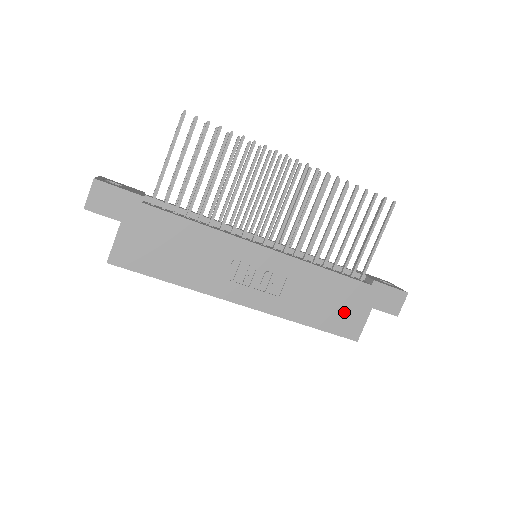
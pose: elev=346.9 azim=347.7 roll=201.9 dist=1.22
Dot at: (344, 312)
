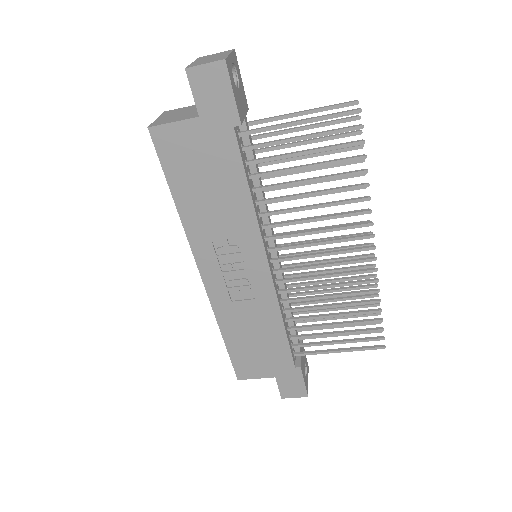
Dot at: (256, 358)
